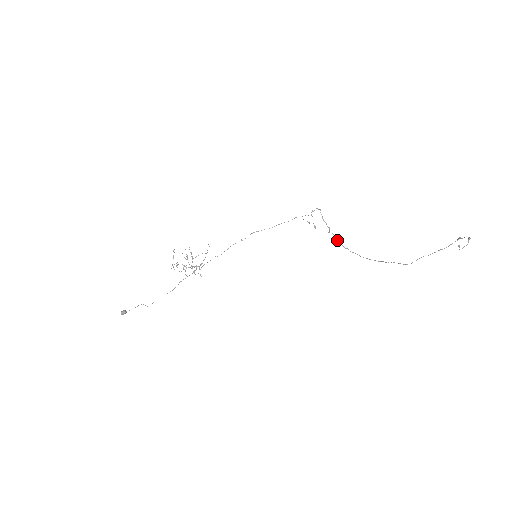
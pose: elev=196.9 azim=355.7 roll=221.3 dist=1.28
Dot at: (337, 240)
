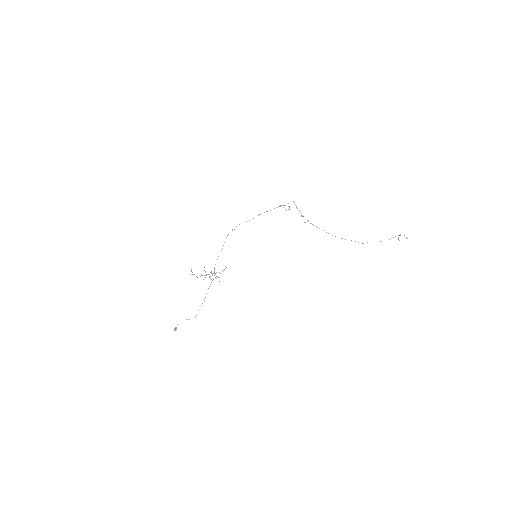
Dot at: (308, 221)
